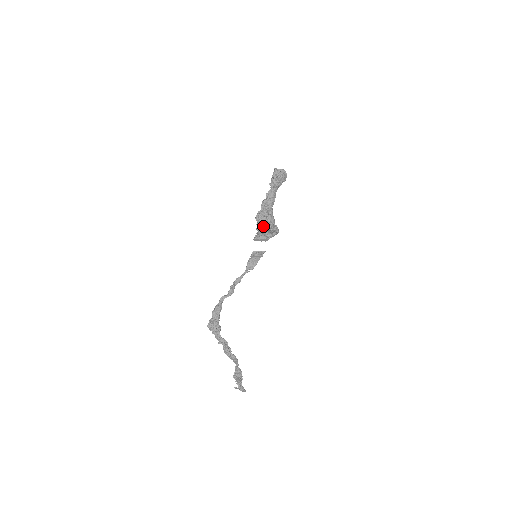
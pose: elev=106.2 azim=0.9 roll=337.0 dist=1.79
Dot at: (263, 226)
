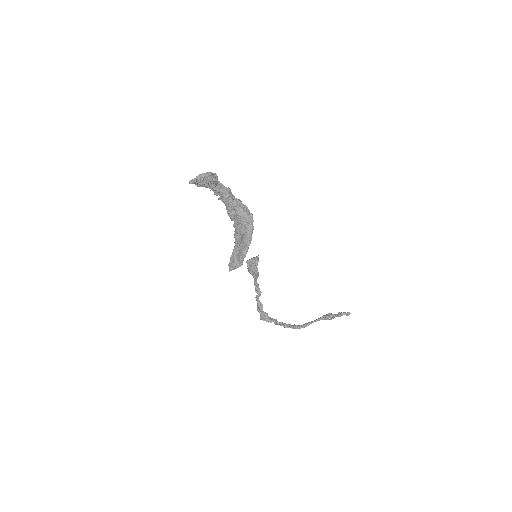
Dot at: (235, 236)
